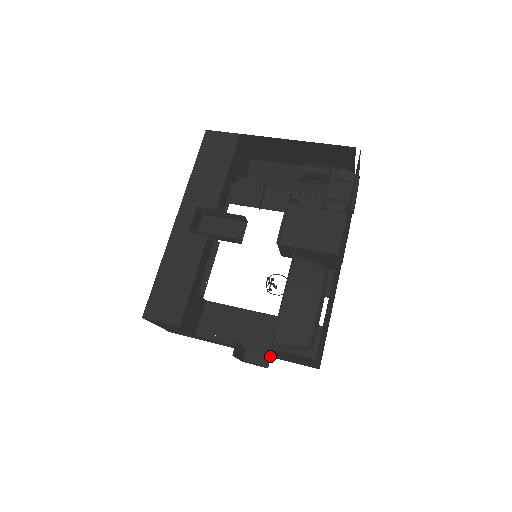
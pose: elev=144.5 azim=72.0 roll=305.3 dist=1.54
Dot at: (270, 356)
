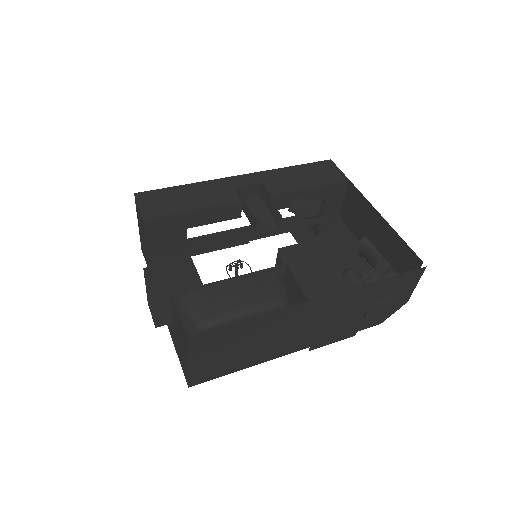
Dot at: (169, 323)
